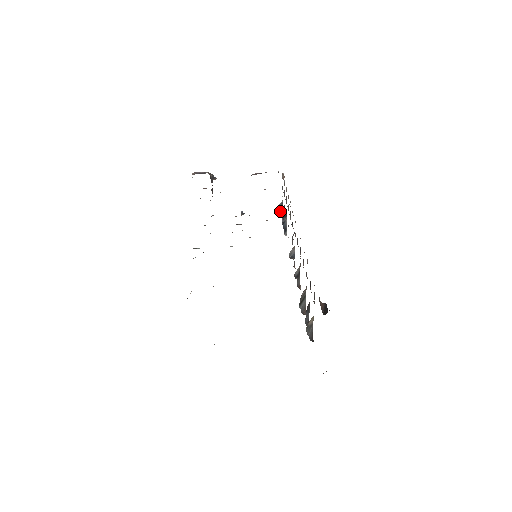
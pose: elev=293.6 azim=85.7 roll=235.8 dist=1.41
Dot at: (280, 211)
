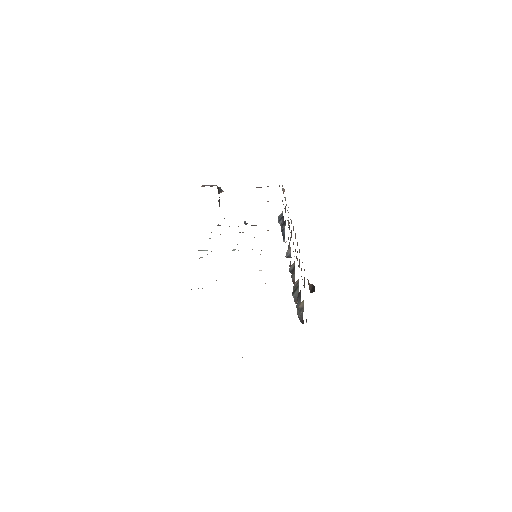
Dot at: (280, 221)
